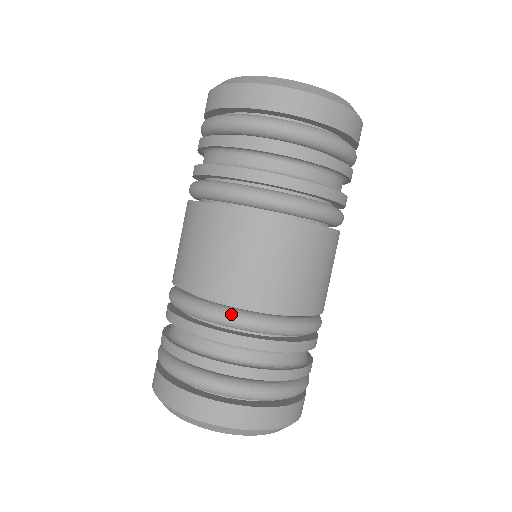
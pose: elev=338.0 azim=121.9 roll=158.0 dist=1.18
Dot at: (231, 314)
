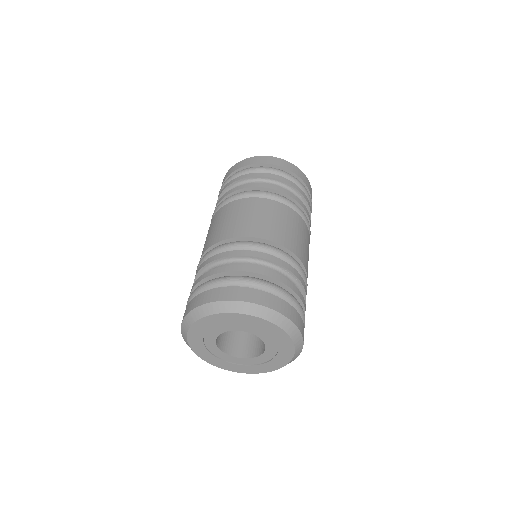
Dot at: (259, 243)
